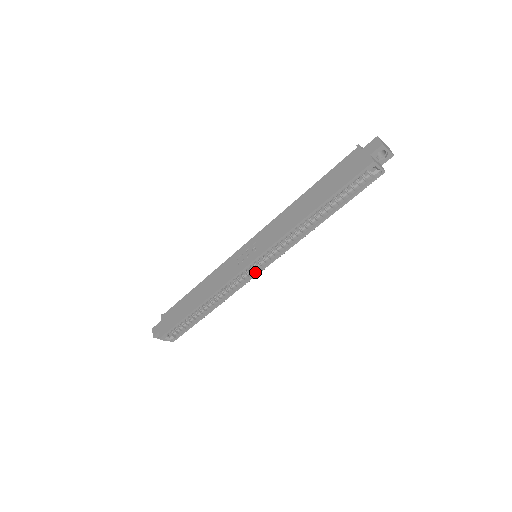
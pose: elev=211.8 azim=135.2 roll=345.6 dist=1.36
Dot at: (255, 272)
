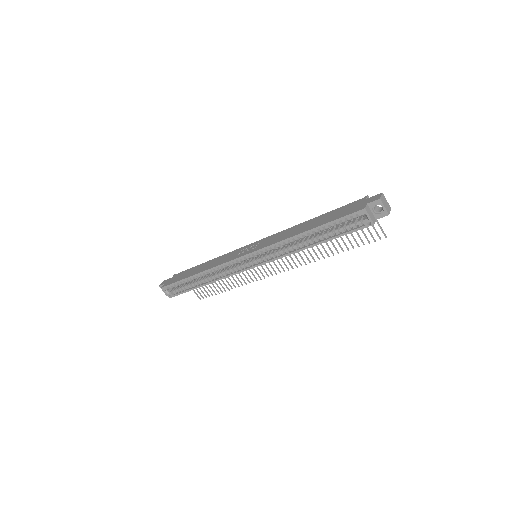
Dot at: (247, 267)
